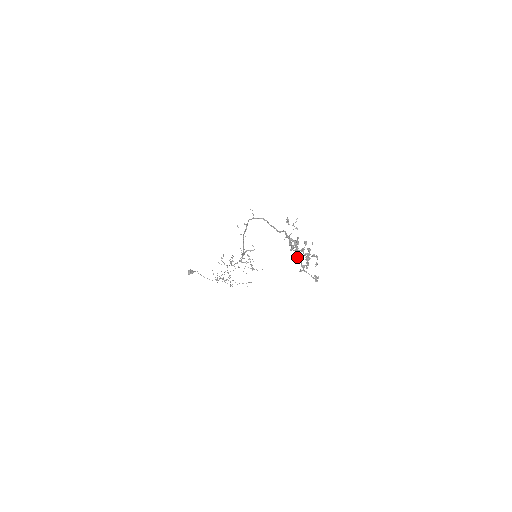
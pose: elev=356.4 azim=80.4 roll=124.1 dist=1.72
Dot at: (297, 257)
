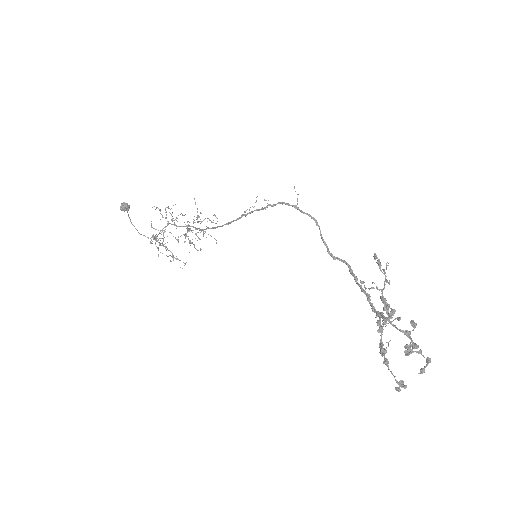
Dot at: (381, 332)
